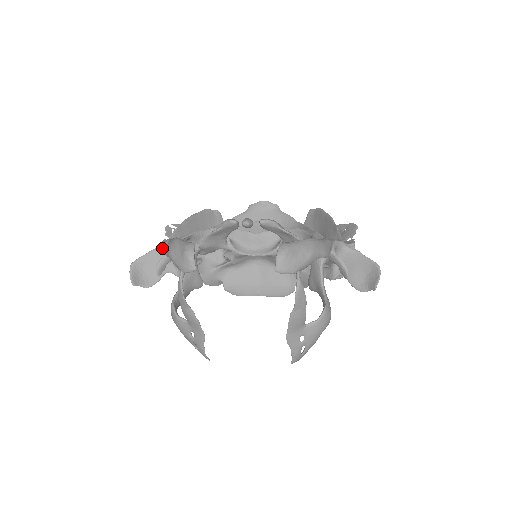
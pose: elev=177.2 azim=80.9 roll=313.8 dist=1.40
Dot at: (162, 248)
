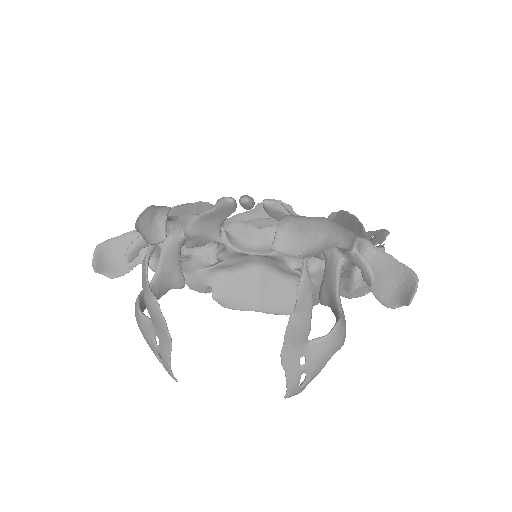
Dot at: occluded
